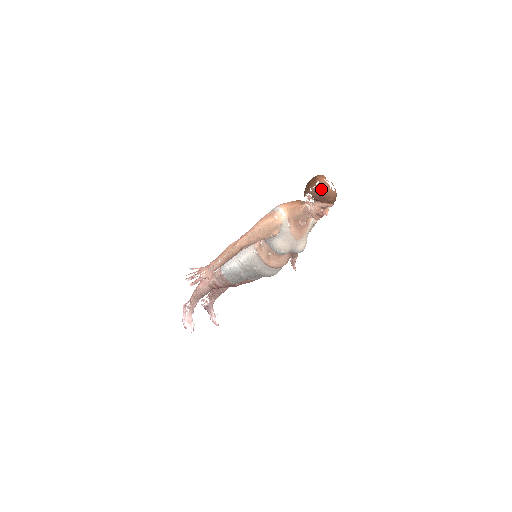
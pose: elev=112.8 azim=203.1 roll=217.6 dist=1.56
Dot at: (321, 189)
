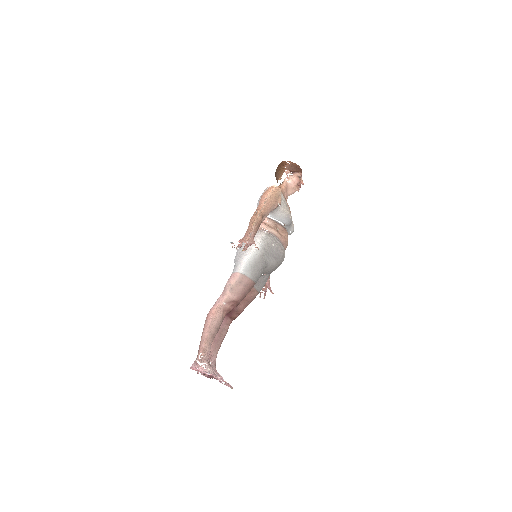
Dot at: (293, 163)
